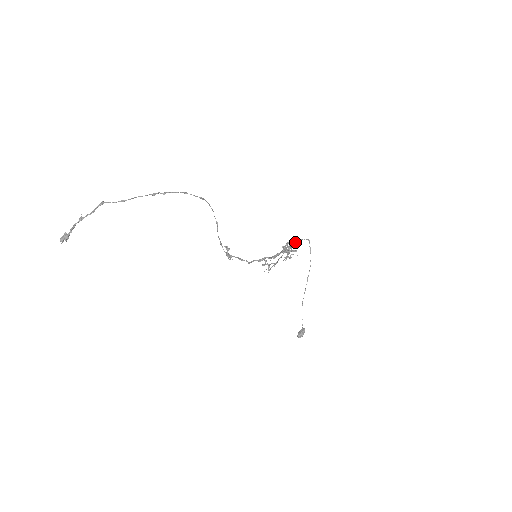
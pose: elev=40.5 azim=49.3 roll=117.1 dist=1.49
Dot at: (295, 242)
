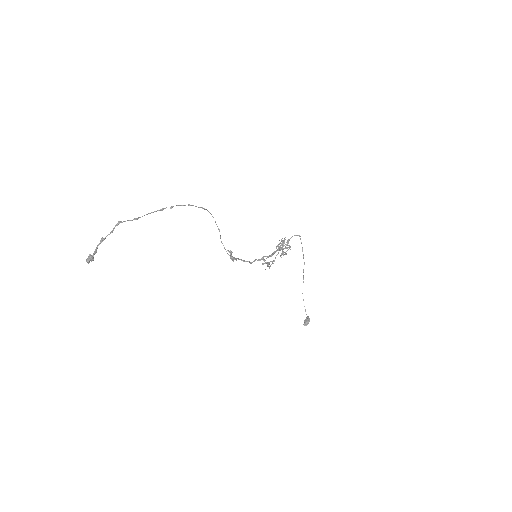
Dot at: (288, 239)
